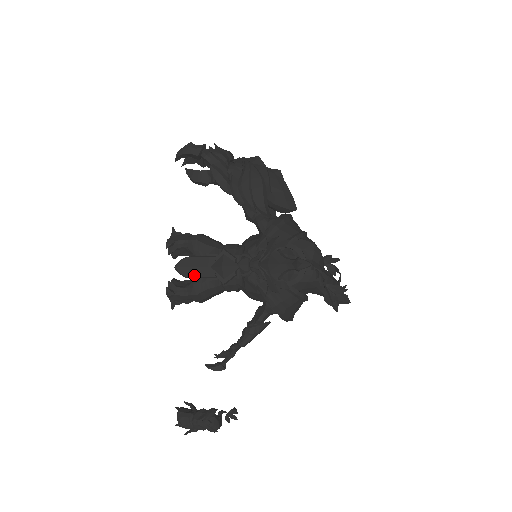
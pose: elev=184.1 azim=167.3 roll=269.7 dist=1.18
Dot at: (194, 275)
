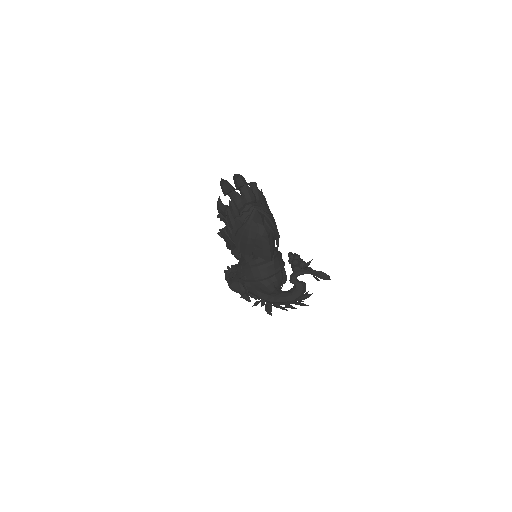
Dot at: (226, 241)
